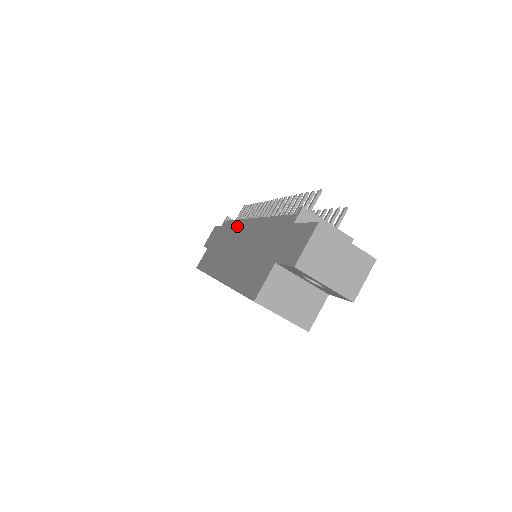
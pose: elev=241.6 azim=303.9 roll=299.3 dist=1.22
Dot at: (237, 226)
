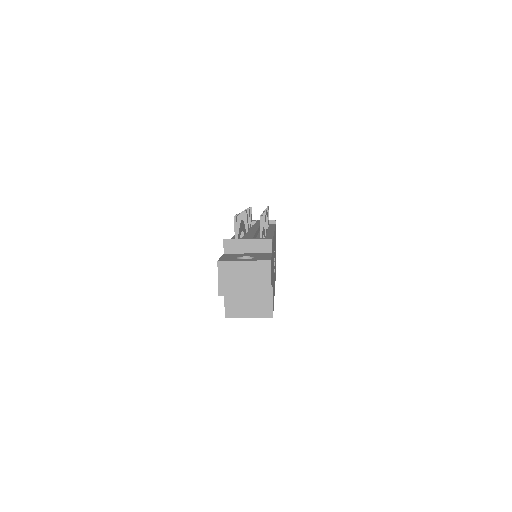
Dot at: occluded
